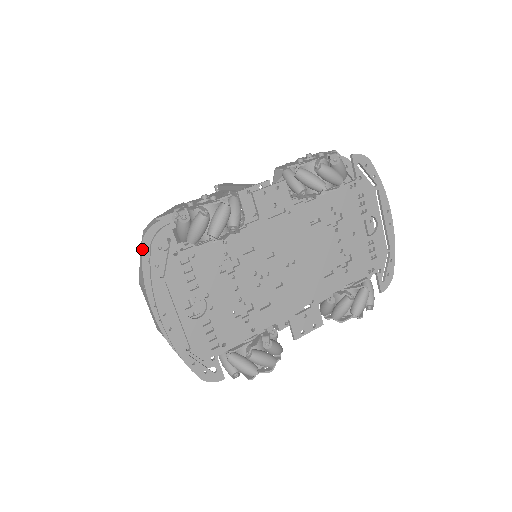
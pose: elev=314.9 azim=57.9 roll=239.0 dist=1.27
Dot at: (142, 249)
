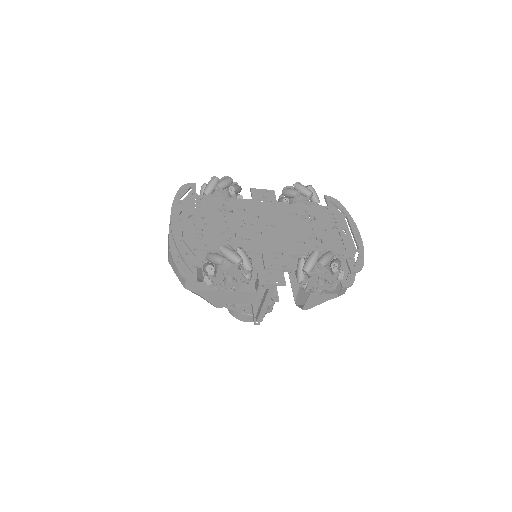
Dot at: occluded
